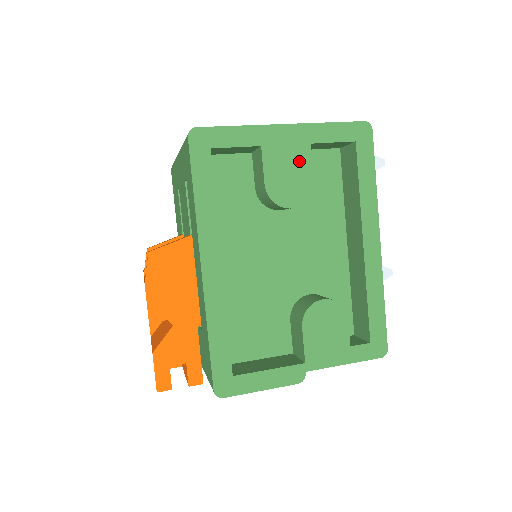
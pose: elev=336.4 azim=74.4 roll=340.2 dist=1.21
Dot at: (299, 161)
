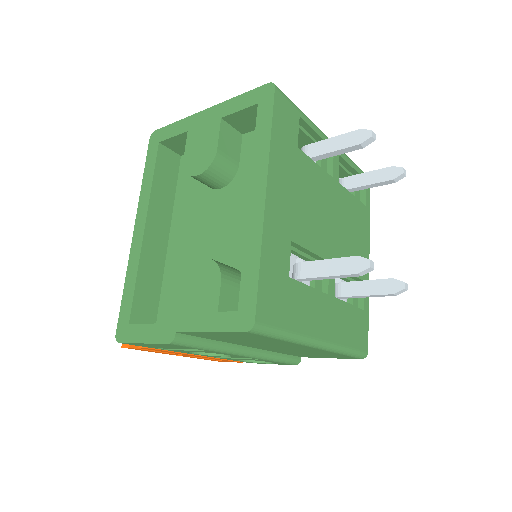
Dot at: (210, 135)
